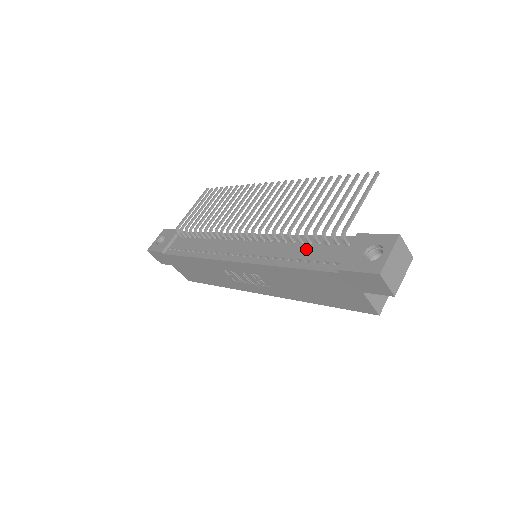
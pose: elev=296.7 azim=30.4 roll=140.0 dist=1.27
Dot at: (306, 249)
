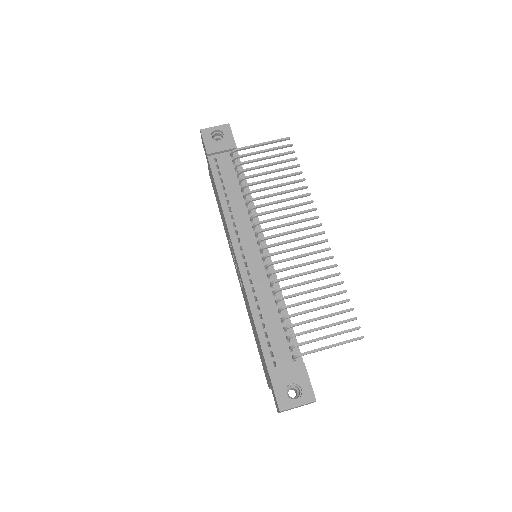
Dot at: (275, 323)
